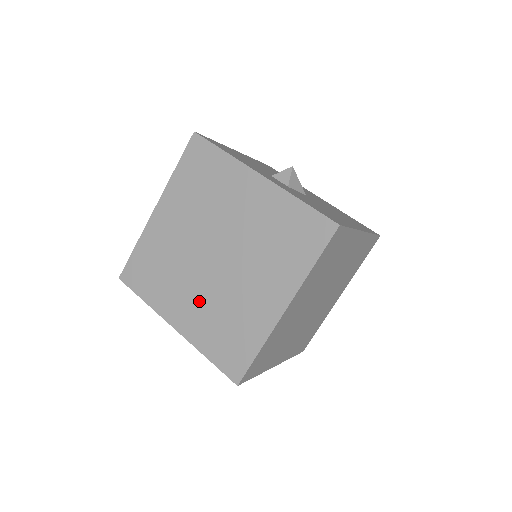
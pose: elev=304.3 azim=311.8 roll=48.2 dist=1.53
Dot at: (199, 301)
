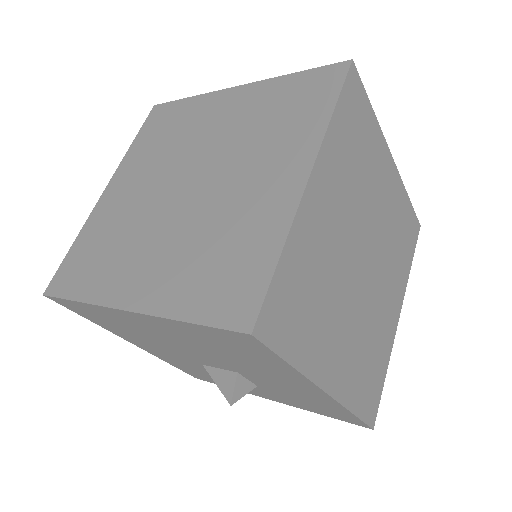
Dot at: (167, 249)
